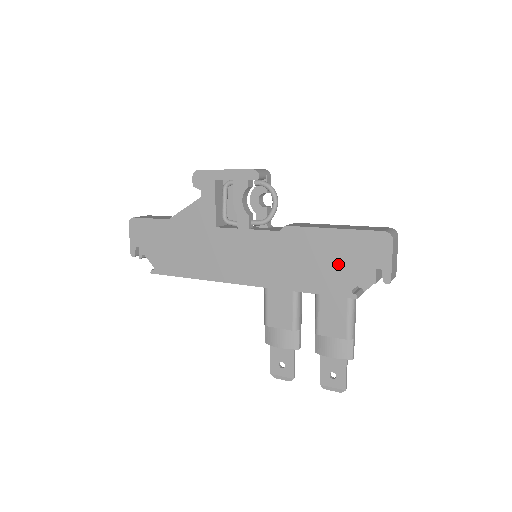
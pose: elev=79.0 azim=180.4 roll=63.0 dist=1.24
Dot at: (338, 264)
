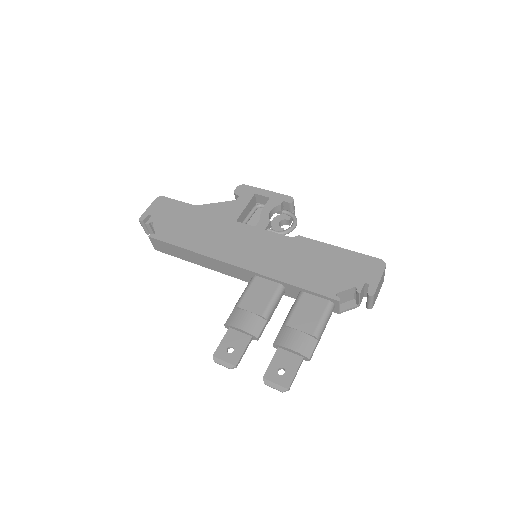
Dot at: (333, 271)
